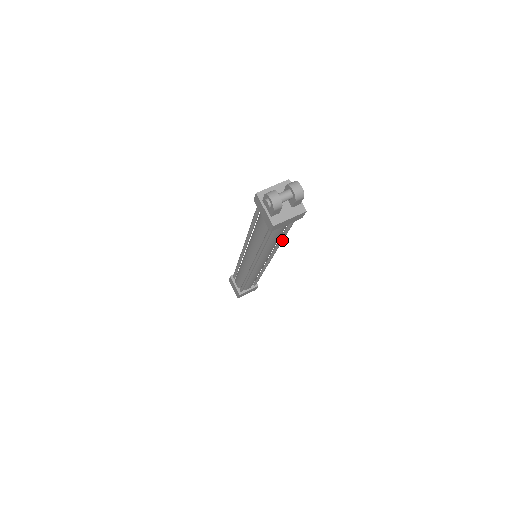
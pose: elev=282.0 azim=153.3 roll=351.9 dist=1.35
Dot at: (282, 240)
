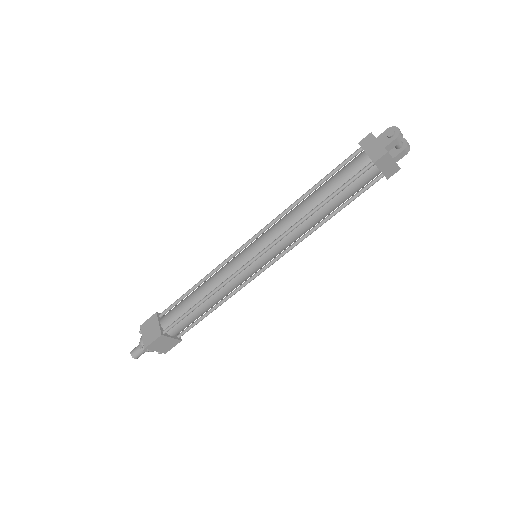
Dot at: (329, 218)
